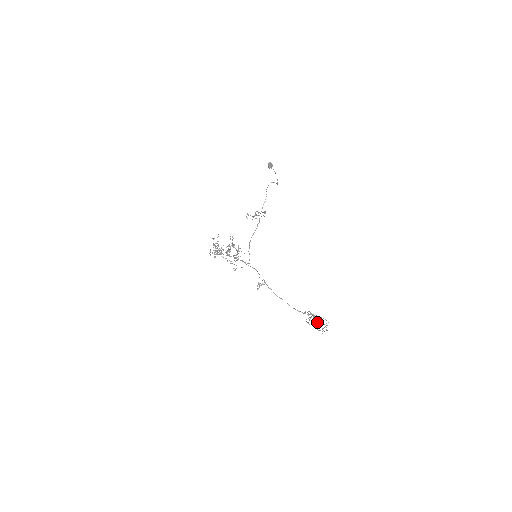
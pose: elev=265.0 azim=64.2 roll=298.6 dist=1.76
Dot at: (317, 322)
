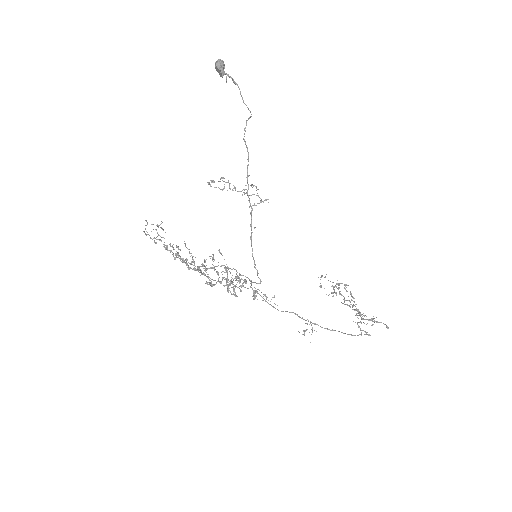
Dot at: occluded
